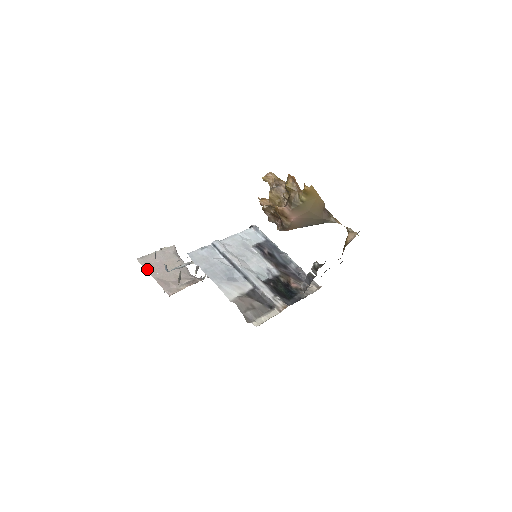
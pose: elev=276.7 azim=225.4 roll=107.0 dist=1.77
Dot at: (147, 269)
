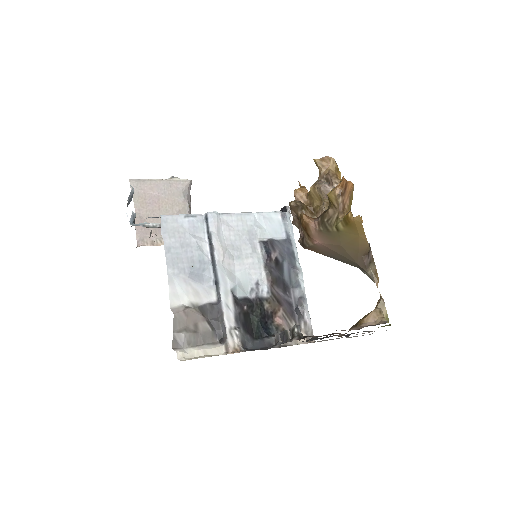
Dot at: (134, 198)
